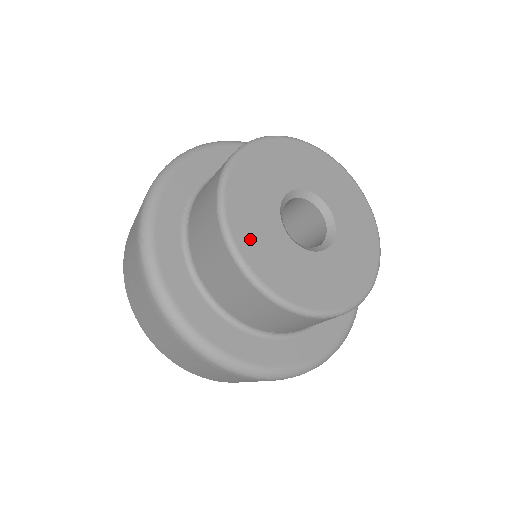
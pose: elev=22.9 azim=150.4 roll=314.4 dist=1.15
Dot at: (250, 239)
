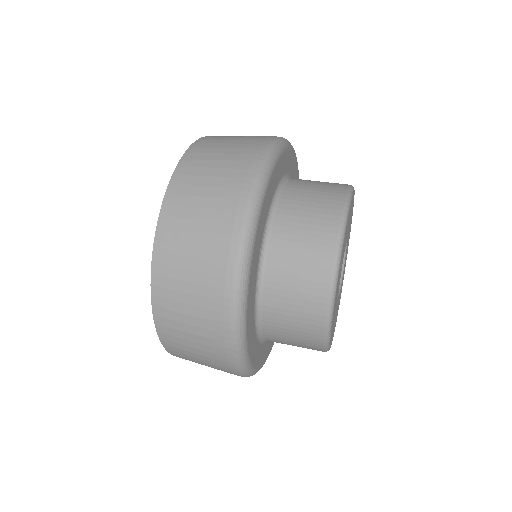
Dot at: occluded
